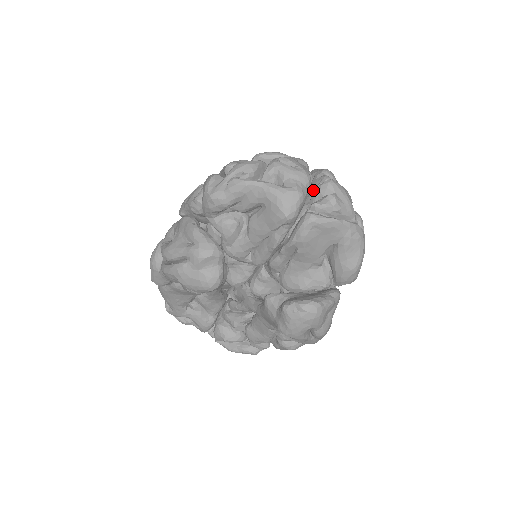
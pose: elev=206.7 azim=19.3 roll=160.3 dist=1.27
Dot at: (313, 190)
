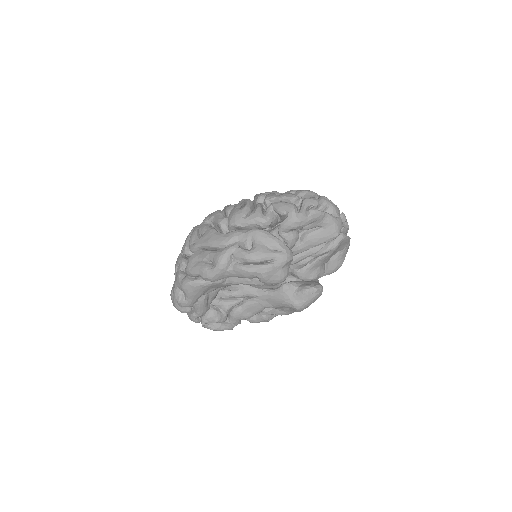
Dot at: occluded
